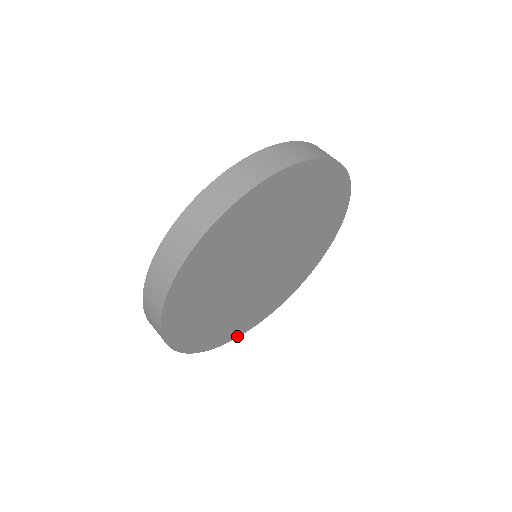
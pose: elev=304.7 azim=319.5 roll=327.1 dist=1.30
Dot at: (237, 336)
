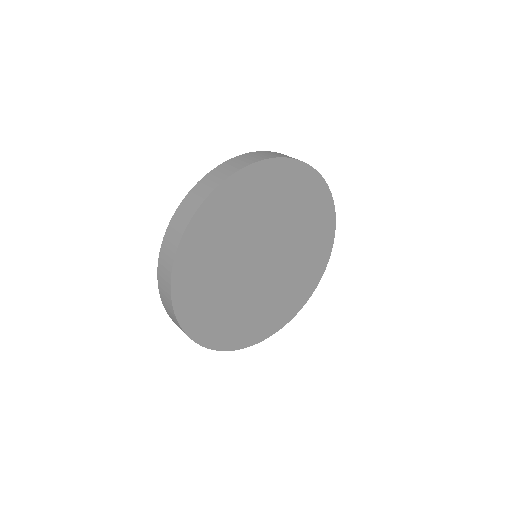
Dot at: (267, 336)
